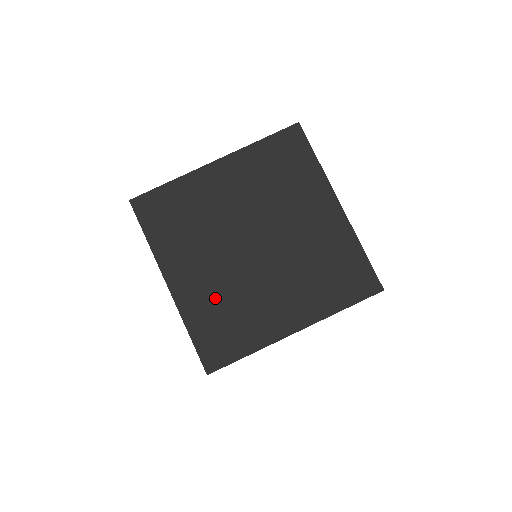
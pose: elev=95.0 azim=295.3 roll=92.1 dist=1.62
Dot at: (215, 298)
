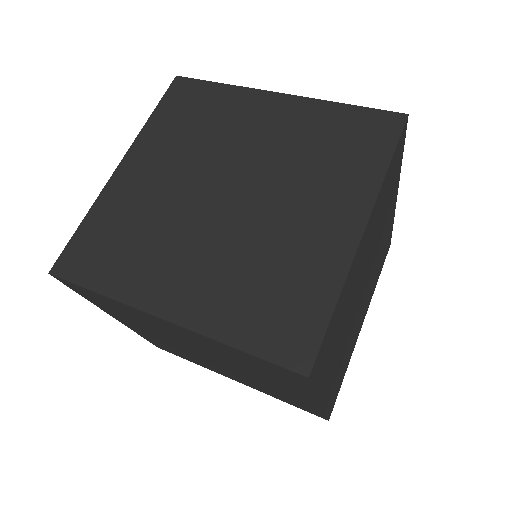
Dot at: (138, 211)
